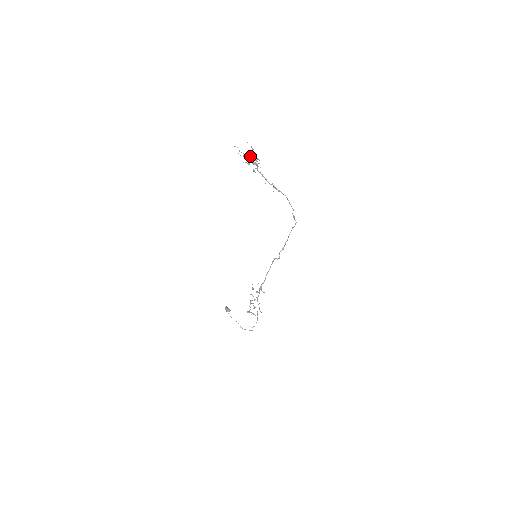
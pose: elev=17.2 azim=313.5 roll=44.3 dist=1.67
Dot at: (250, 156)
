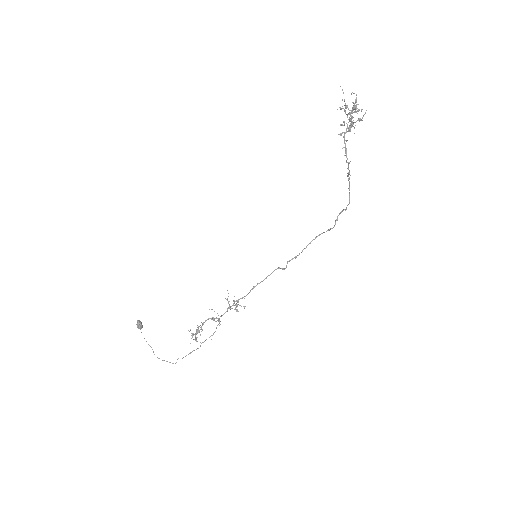
Dot at: (351, 111)
